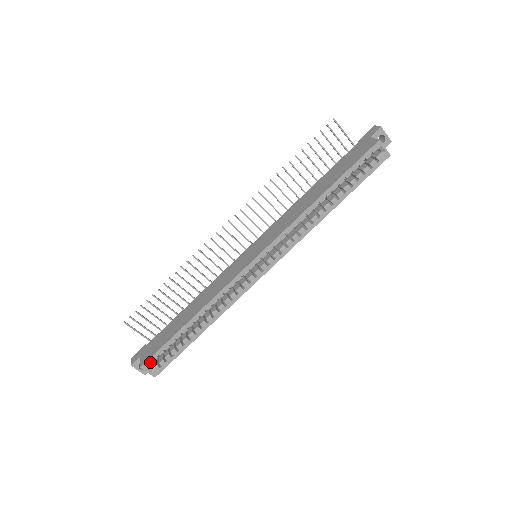
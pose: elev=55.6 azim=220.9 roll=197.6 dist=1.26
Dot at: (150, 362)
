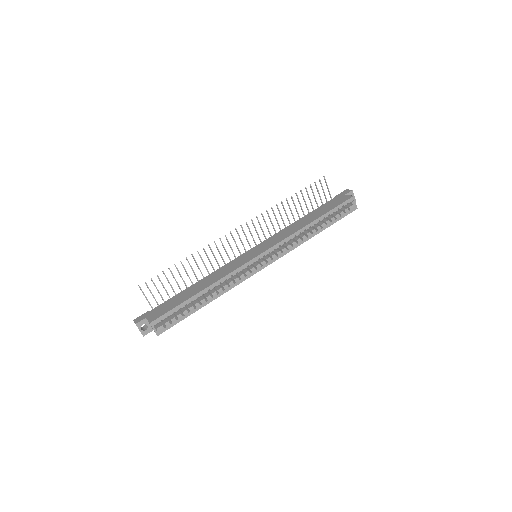
Dot at: (159, 320)
